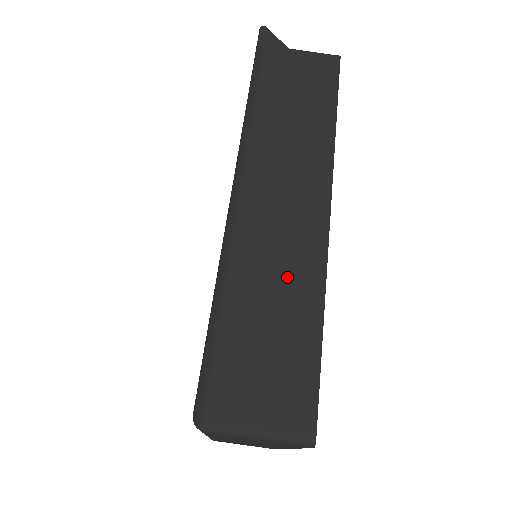
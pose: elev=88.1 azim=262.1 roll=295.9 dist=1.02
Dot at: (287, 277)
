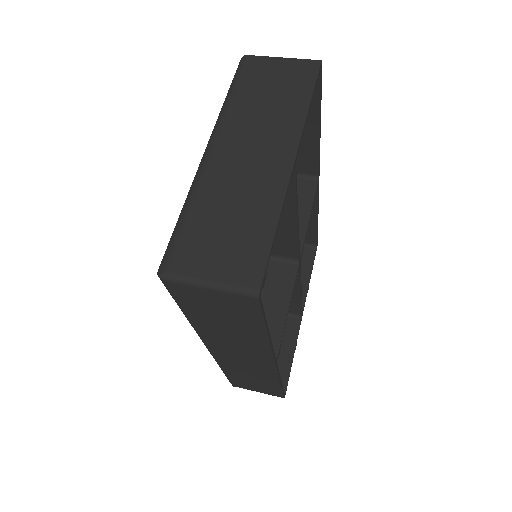
Dot at: occluded
